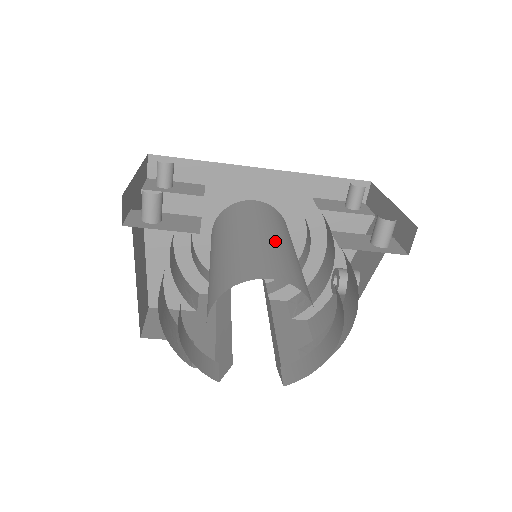
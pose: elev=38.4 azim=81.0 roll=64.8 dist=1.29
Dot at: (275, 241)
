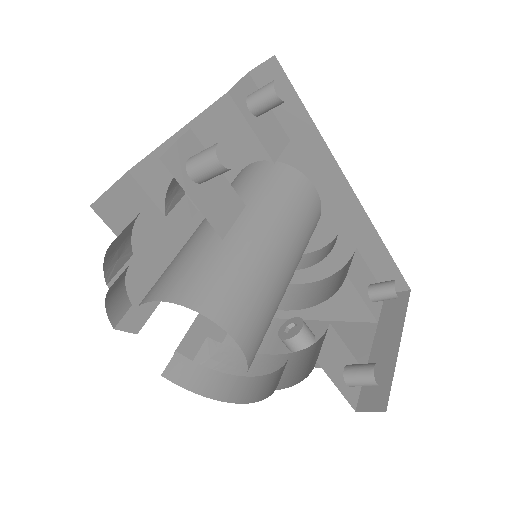
Dot at: (282, 274)
